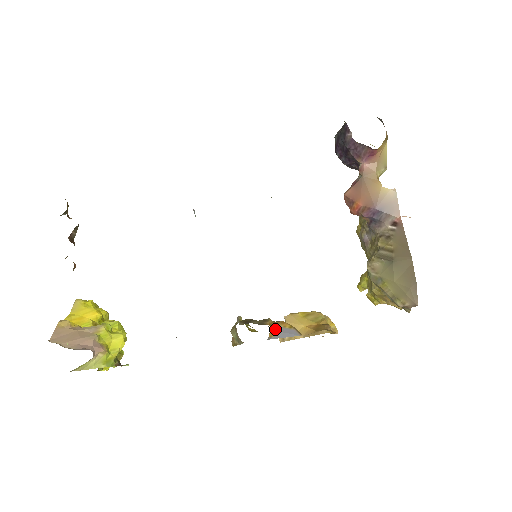
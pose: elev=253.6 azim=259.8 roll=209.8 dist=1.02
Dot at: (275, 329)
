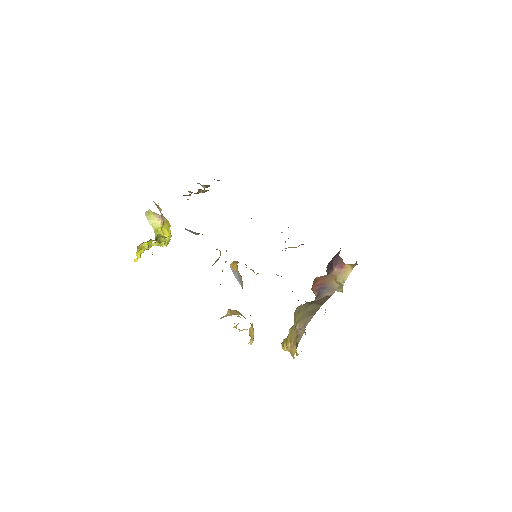
Dot at: (236, 269)
